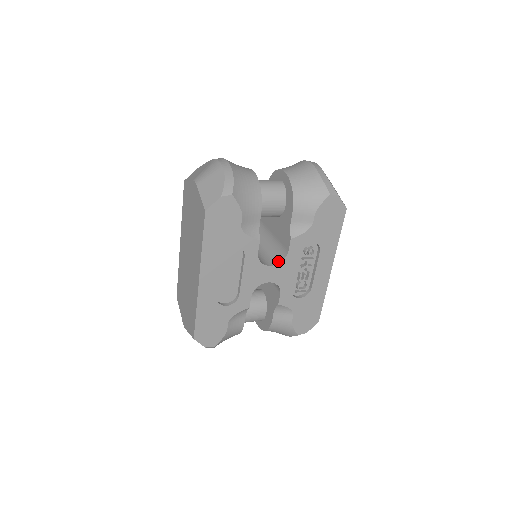
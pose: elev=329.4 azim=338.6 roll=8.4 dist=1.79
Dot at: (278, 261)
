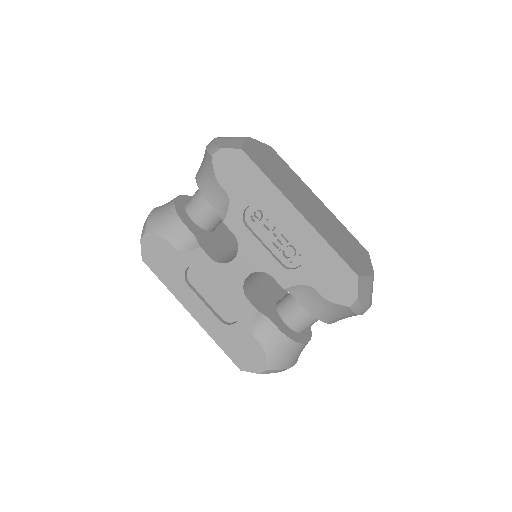
Dot at: (239, 250)
